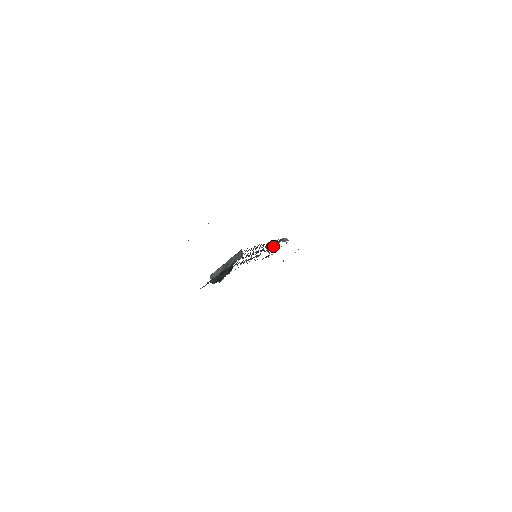
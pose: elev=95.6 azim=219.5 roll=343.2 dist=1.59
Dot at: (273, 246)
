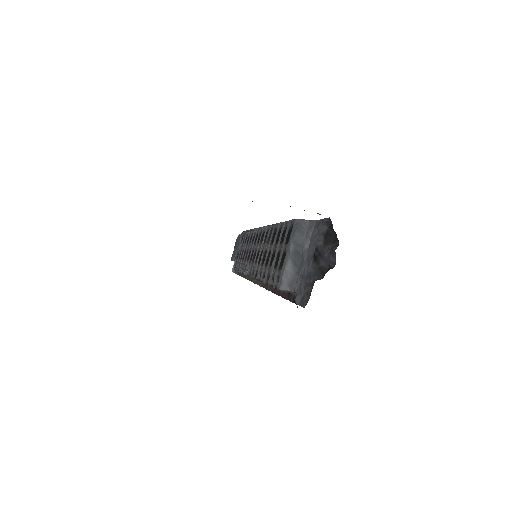
Dot at: occluded
